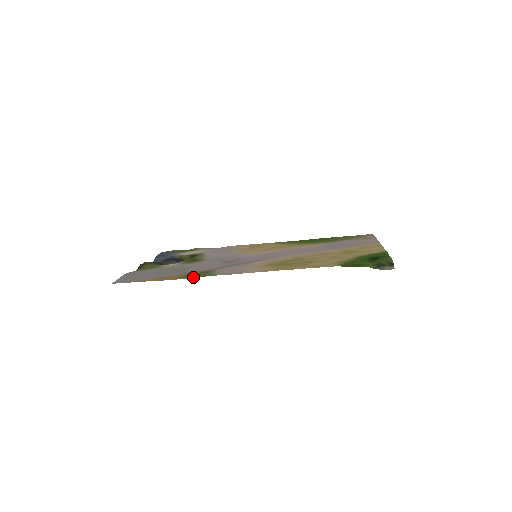
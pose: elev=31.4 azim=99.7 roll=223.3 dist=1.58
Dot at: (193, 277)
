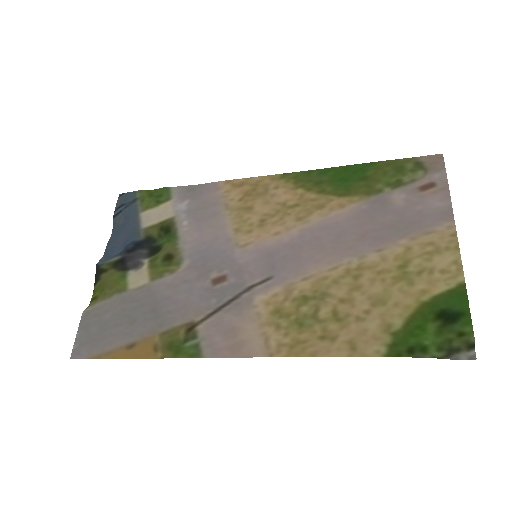
Dot at: (173, 356)
